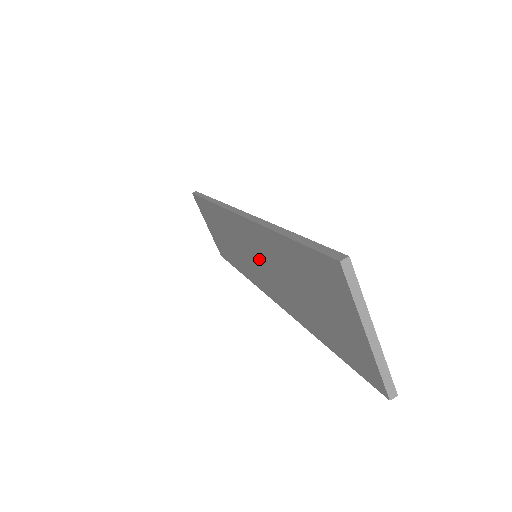
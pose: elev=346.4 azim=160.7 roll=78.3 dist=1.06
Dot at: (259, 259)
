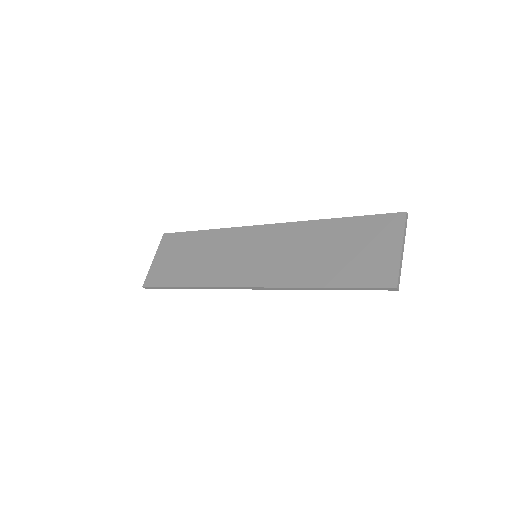
Dot at: (269, 252)
